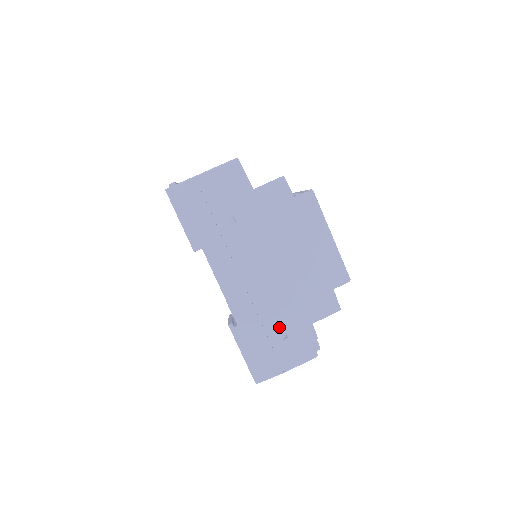
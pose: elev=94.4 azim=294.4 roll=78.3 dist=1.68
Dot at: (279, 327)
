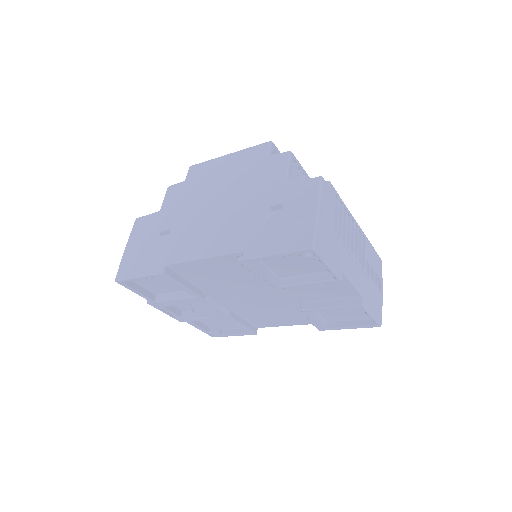
Dot at: (268, 210)
